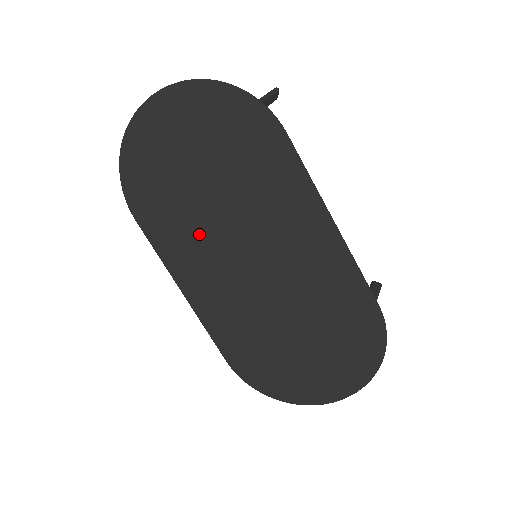
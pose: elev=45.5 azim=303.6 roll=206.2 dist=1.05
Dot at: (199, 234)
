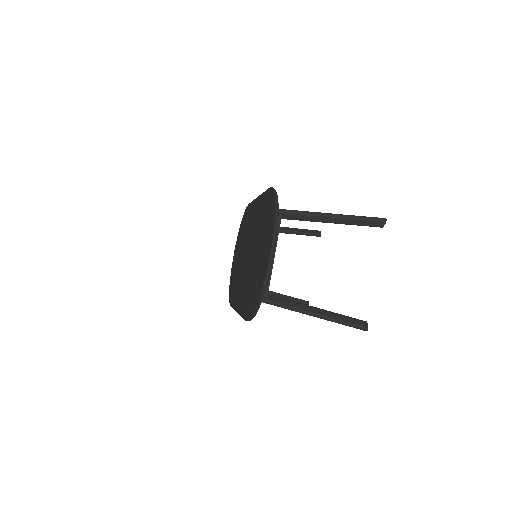
Dot at: (239, 276)
